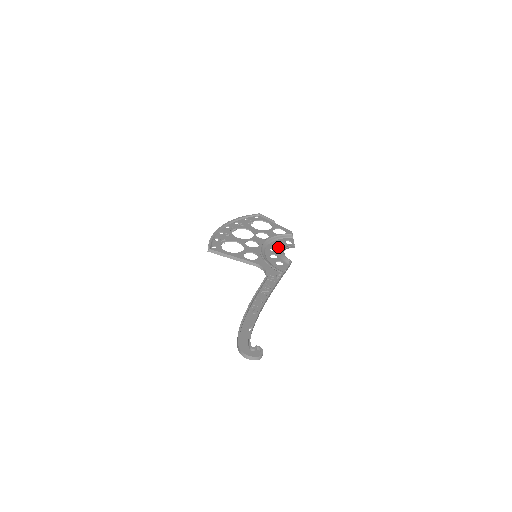
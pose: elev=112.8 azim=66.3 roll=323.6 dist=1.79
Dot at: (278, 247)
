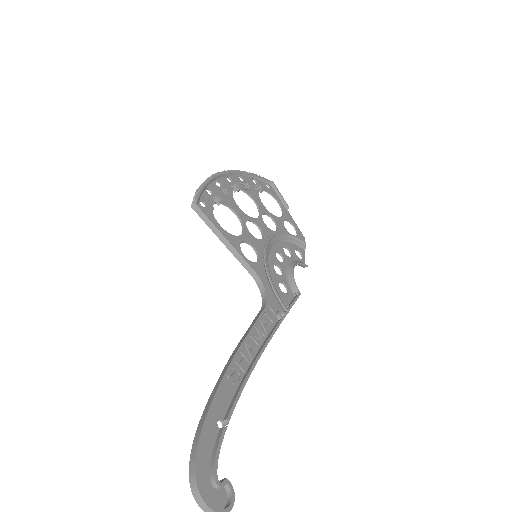
Dot at: (286, 256)
